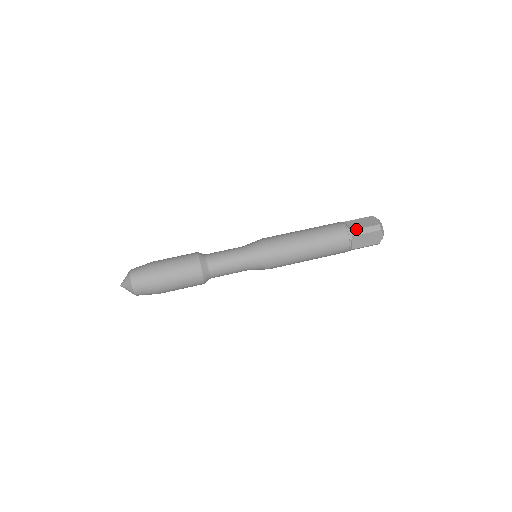
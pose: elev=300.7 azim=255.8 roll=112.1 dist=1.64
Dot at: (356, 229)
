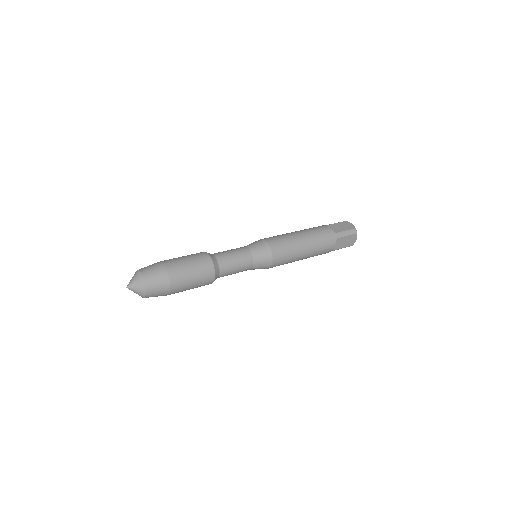
Dot at: occluded
